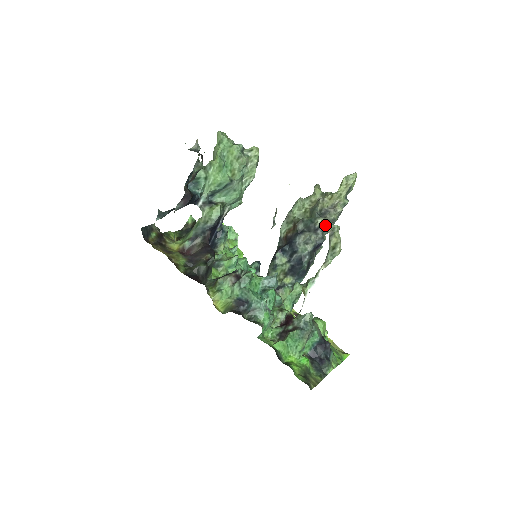
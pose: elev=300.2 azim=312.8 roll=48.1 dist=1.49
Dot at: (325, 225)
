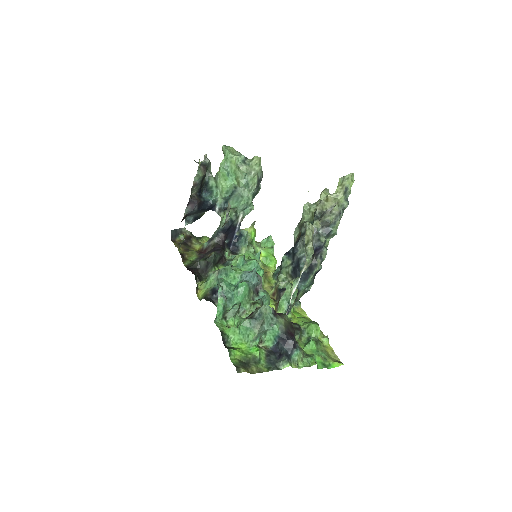
Dot at: (322, 227)
